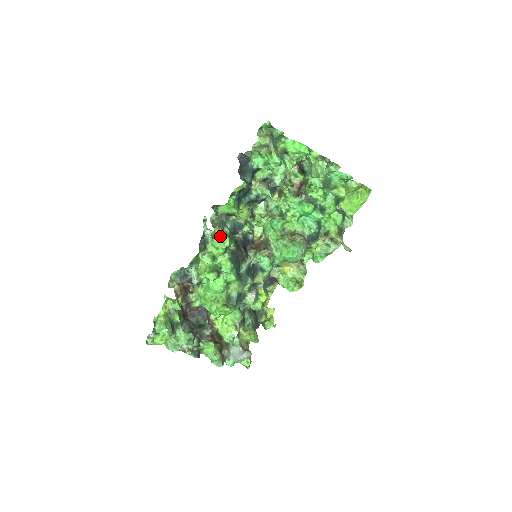
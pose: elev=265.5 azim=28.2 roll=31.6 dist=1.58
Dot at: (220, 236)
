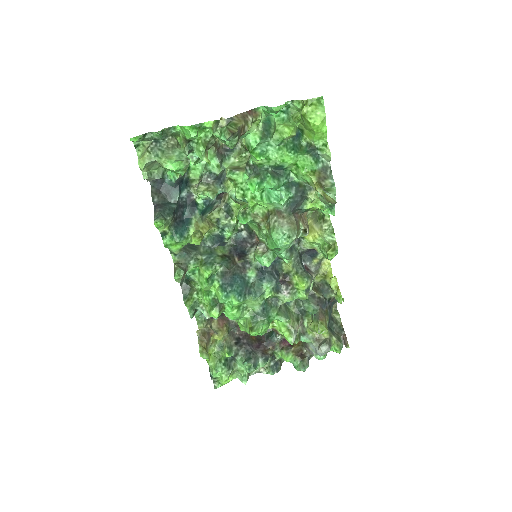
Dot at: (199, 268)
